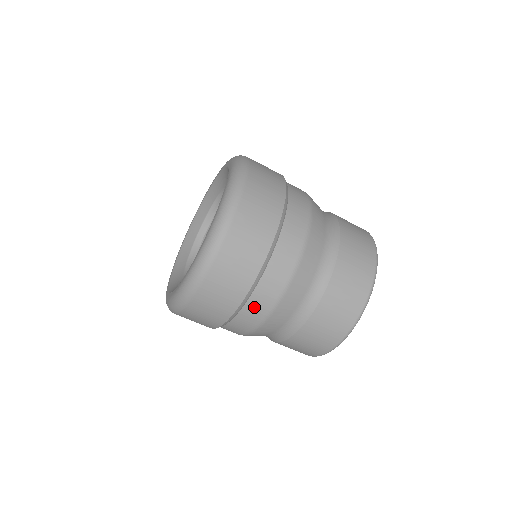
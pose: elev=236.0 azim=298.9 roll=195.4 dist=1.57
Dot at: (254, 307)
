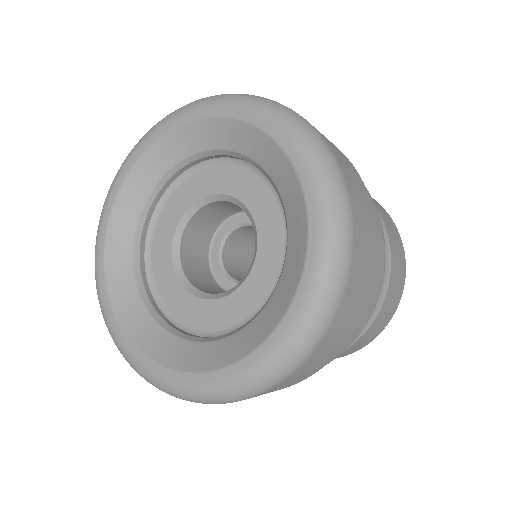
Dot at: occluded
